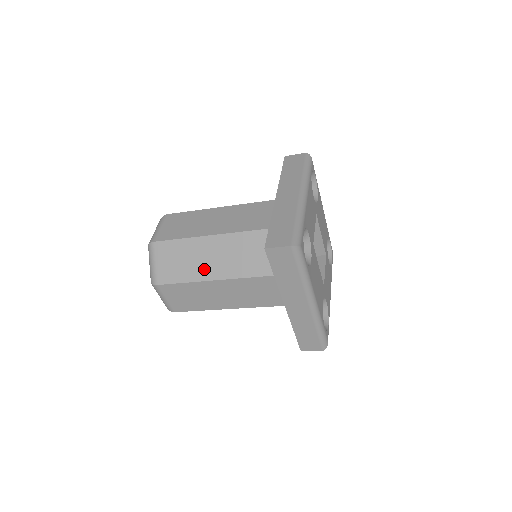
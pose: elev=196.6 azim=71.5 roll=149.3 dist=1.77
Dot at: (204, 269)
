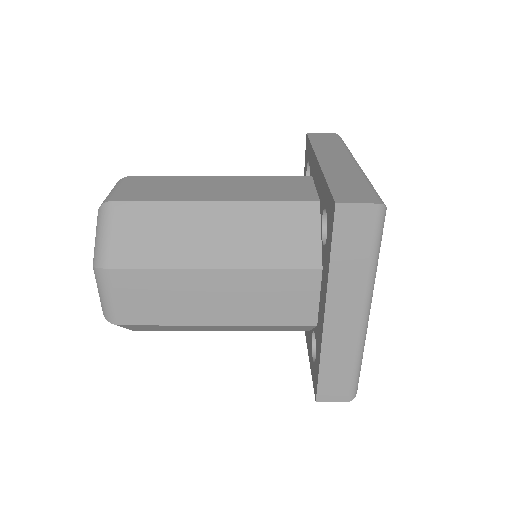
Dot at: (196, 250)
